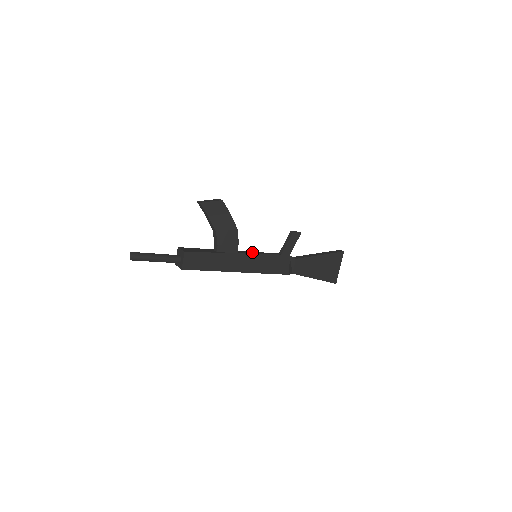
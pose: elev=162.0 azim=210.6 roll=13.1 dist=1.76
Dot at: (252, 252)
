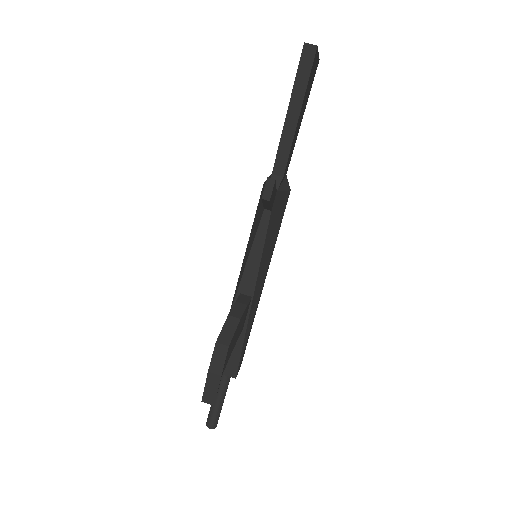
Dot at: (251, 264)
